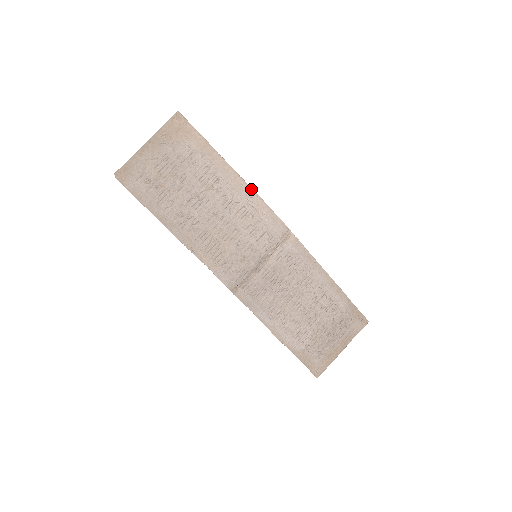
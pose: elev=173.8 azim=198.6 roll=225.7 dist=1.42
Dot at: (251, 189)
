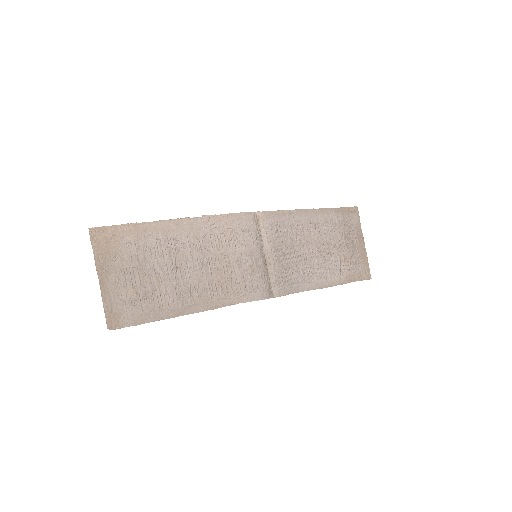
Dot at: (200, 217)
